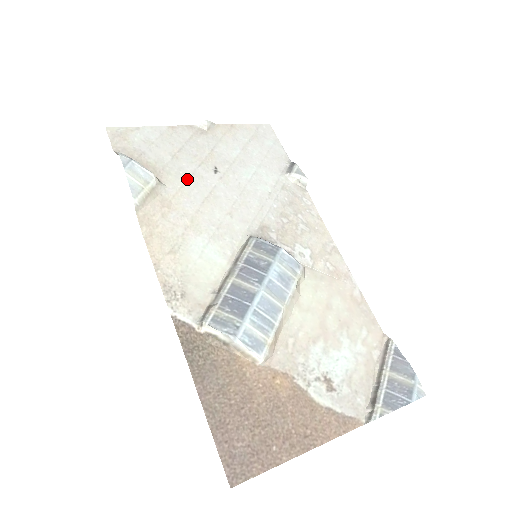
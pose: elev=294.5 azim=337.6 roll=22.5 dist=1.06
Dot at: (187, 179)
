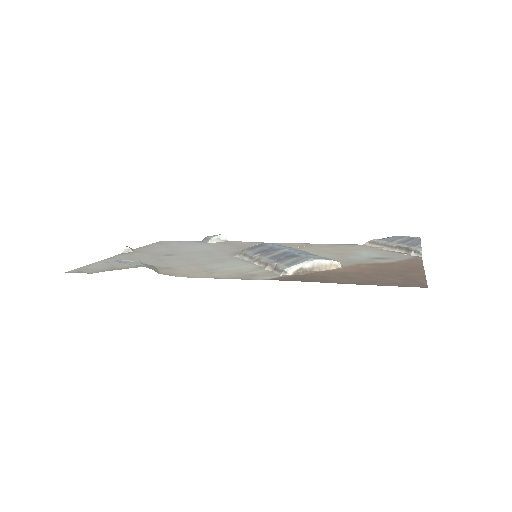
Dot at: (160, 261)
